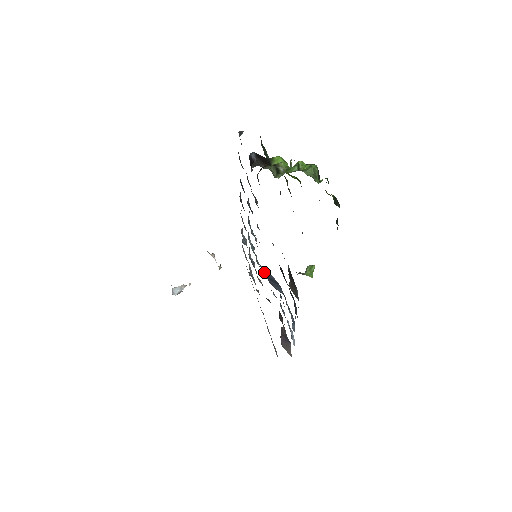
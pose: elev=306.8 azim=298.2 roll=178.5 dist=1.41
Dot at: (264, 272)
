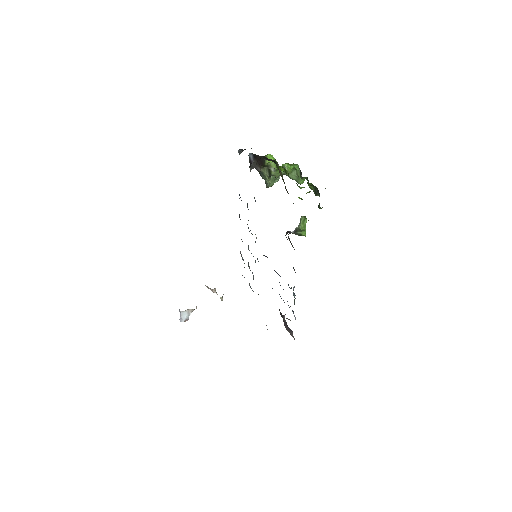
Dot at: occluded
